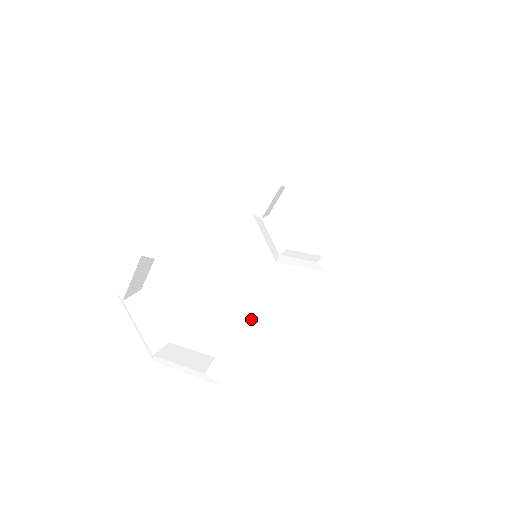
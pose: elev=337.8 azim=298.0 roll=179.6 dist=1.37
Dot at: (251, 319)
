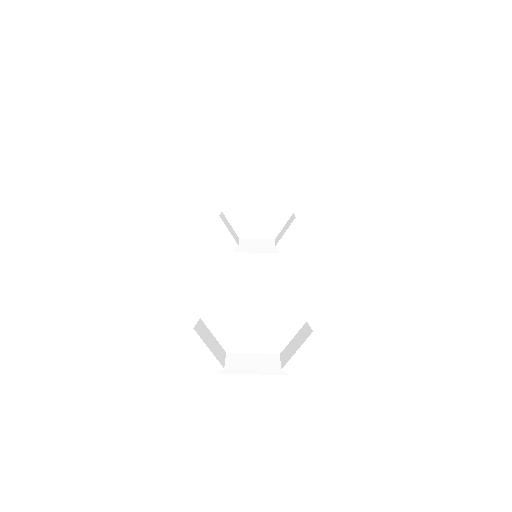
Dot at: (325, 316)
